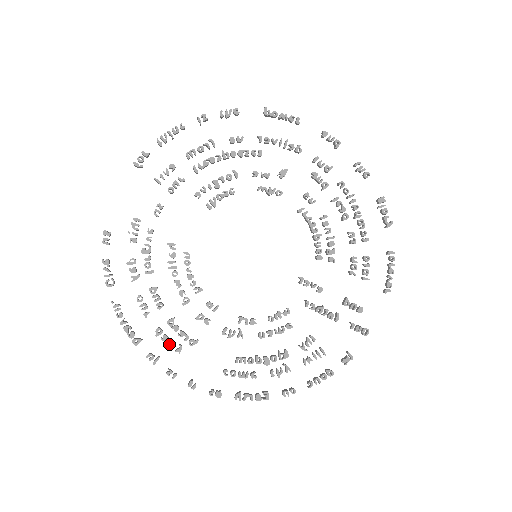
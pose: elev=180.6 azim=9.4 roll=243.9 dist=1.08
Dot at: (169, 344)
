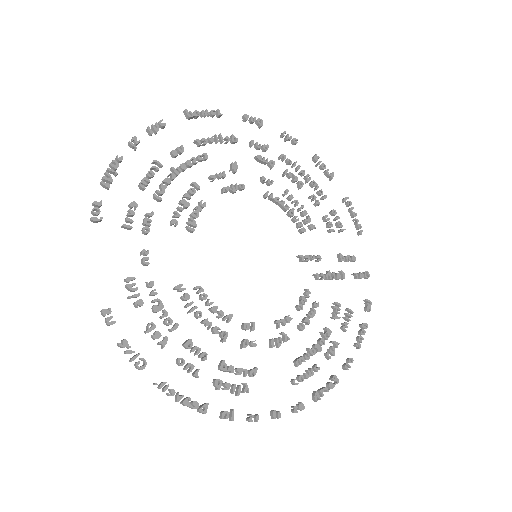
Dot at: (234, 389)
